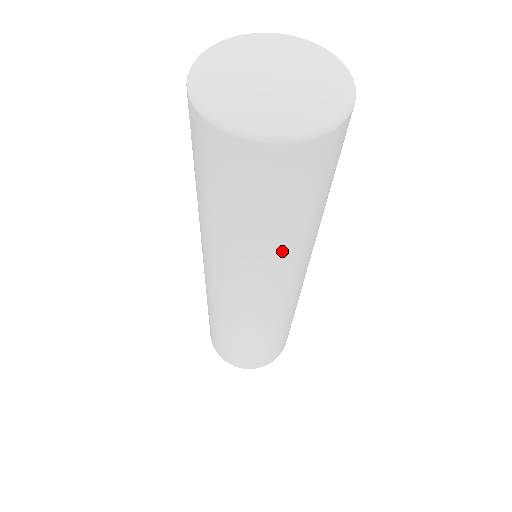
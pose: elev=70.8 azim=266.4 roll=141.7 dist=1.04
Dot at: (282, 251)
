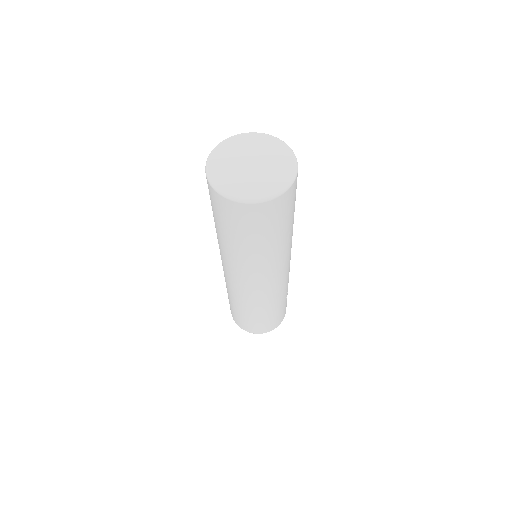
Dot at: (270, 254)
